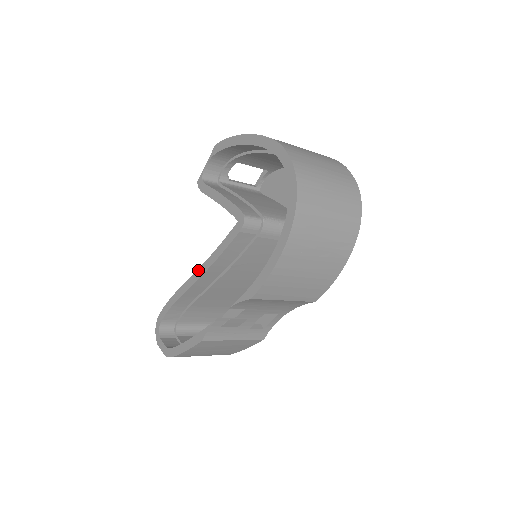
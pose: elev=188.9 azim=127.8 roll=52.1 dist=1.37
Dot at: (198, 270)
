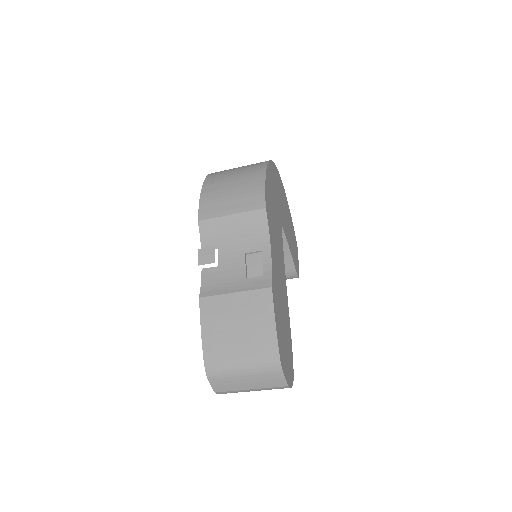
Dot at: occluded
